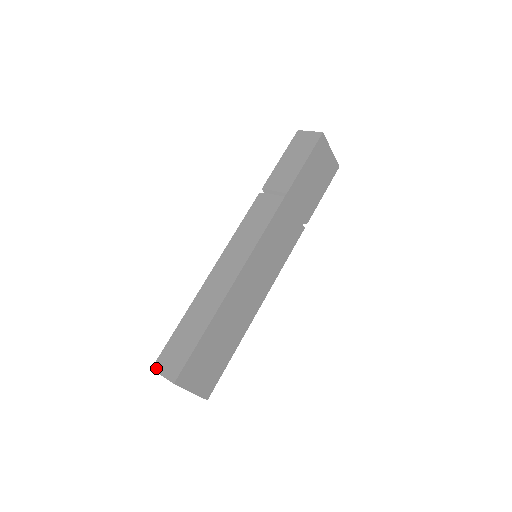
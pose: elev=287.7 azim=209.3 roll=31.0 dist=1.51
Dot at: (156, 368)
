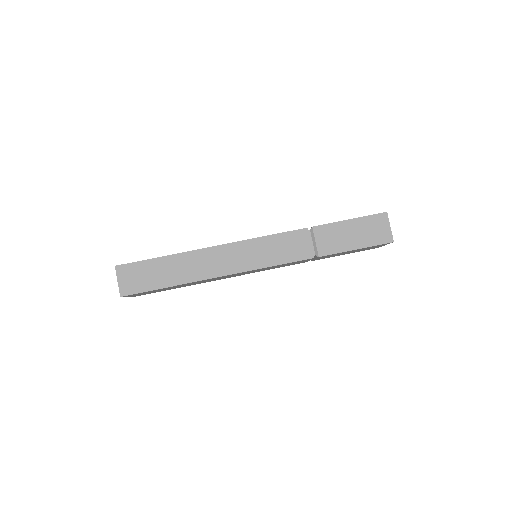
Dot at: (118, 270)
